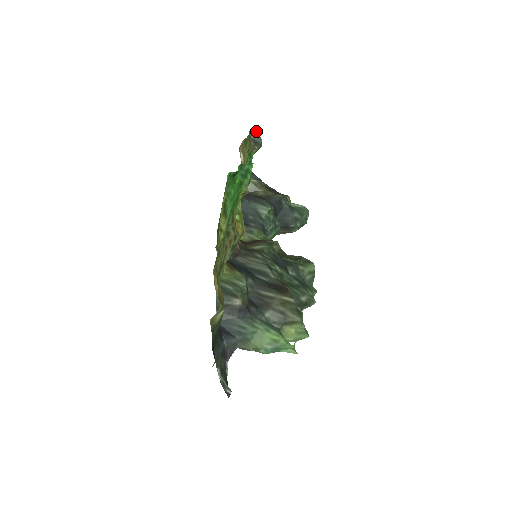
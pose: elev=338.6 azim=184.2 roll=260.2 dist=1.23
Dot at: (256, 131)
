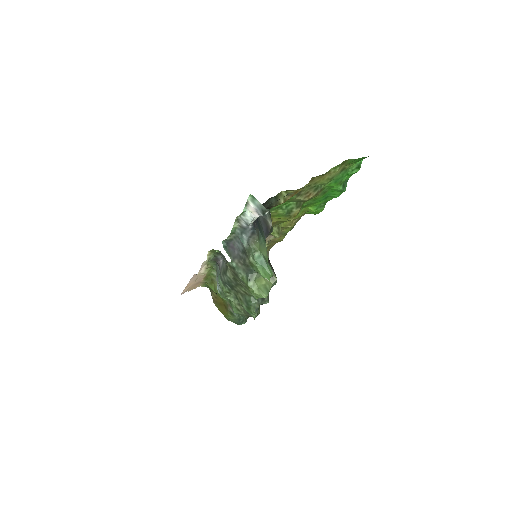
Dot at: occluded
